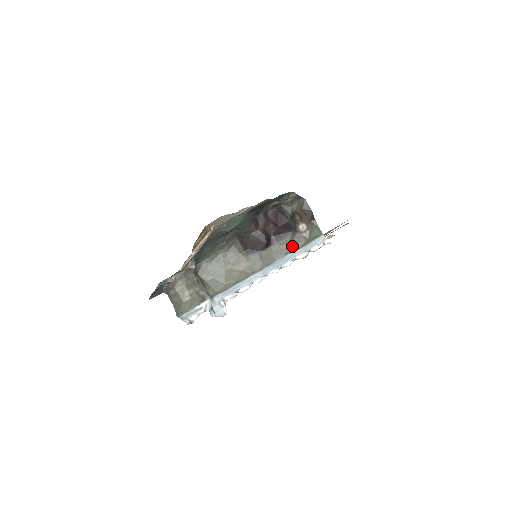
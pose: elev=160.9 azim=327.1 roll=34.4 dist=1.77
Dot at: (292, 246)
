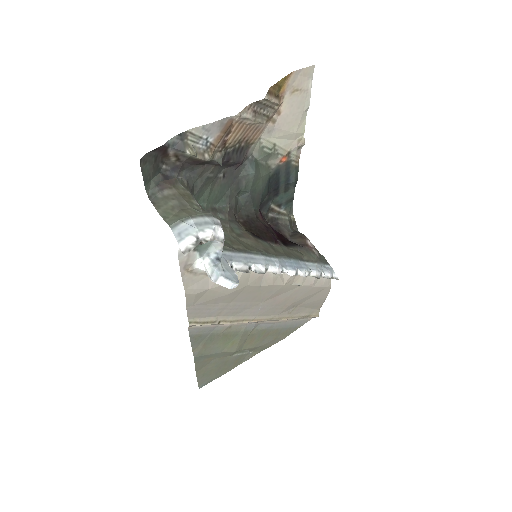
Dot at: (304, 256)
